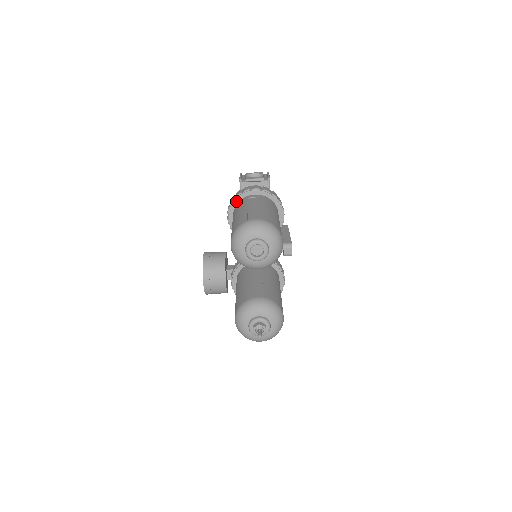
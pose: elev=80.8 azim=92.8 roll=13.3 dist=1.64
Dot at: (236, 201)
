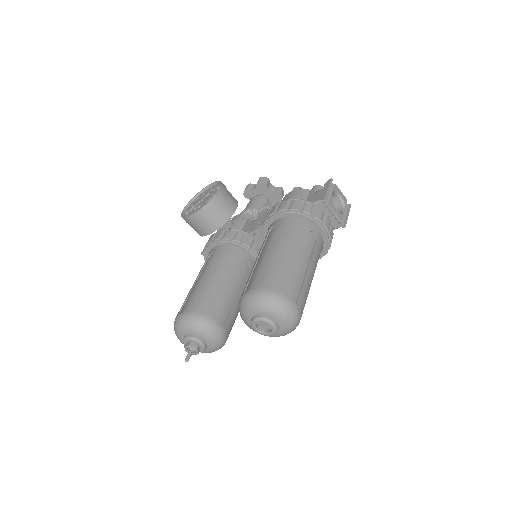
Dot at: (299, 215)
